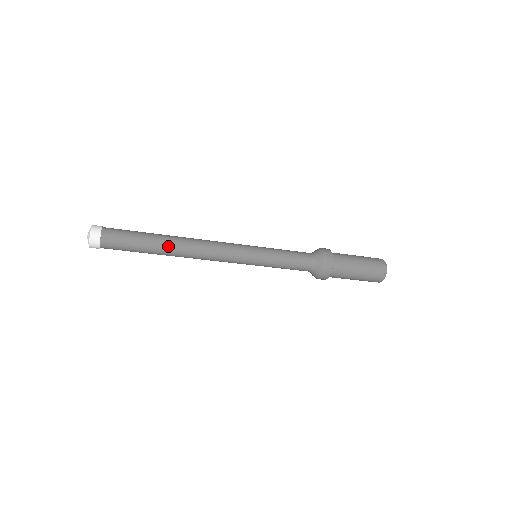
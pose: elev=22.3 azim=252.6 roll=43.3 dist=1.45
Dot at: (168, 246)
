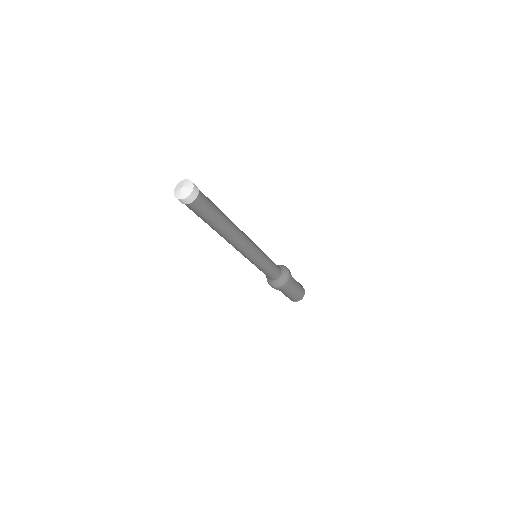
Dot at: (221, 231)
